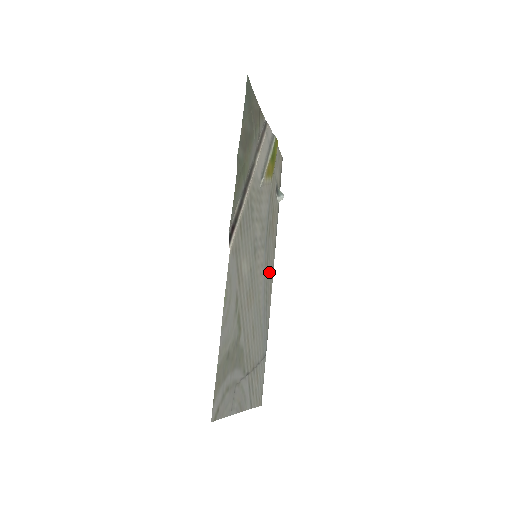
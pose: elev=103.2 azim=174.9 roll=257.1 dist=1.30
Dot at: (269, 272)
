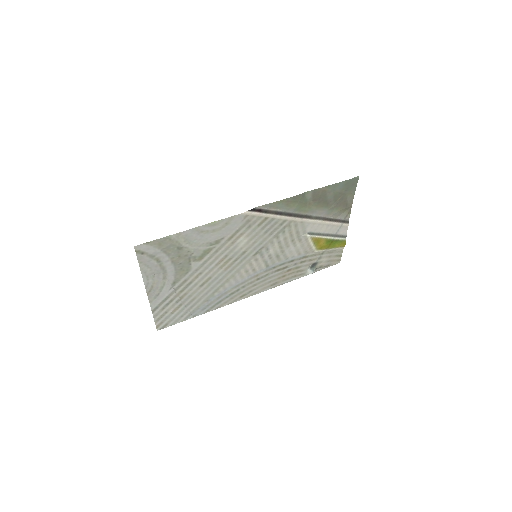
Dot at: (254, 286)
